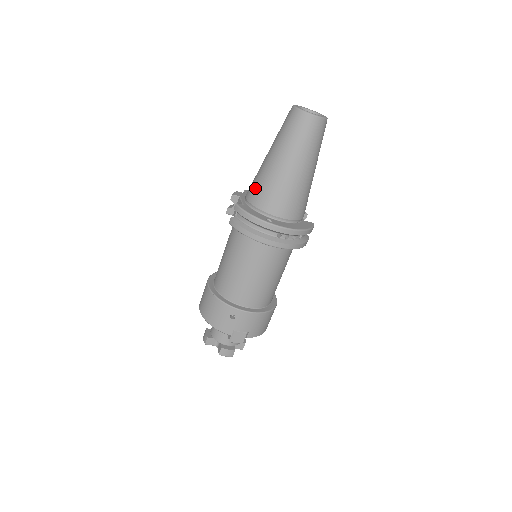
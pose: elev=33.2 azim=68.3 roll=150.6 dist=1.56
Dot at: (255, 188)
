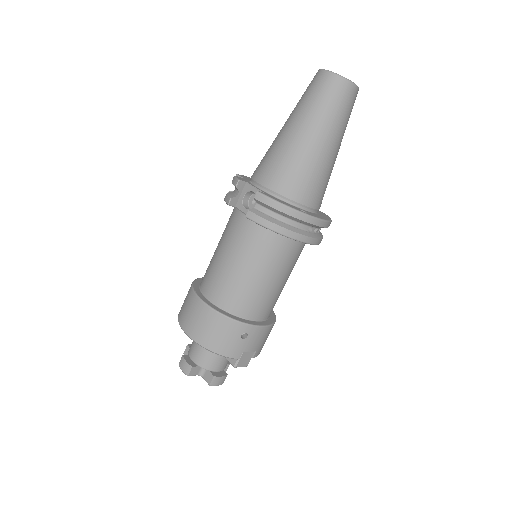
Dot at: (277, 171)
